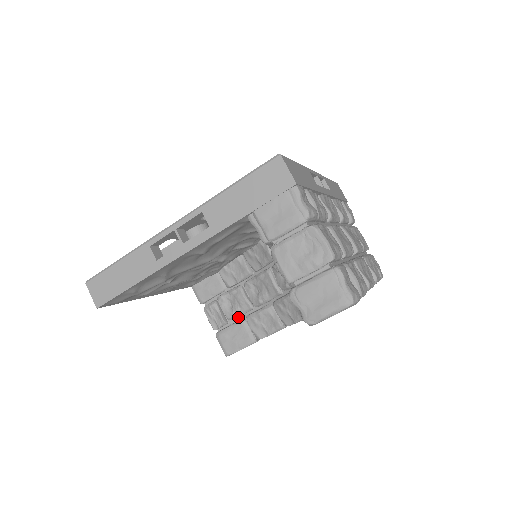
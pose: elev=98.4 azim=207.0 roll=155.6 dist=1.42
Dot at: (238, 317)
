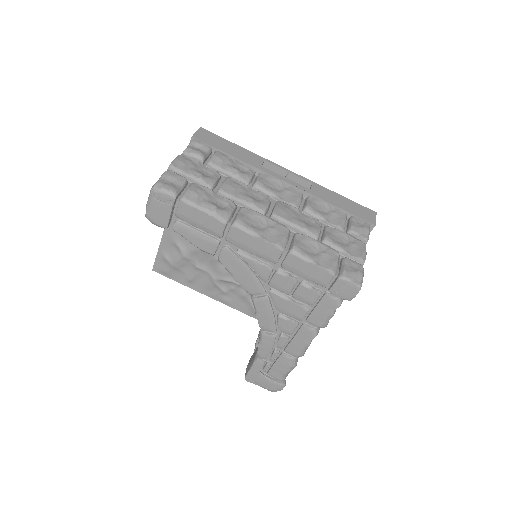
Dot at: occluded
